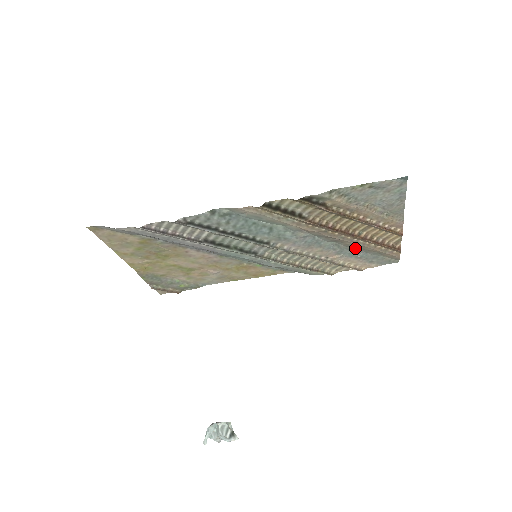
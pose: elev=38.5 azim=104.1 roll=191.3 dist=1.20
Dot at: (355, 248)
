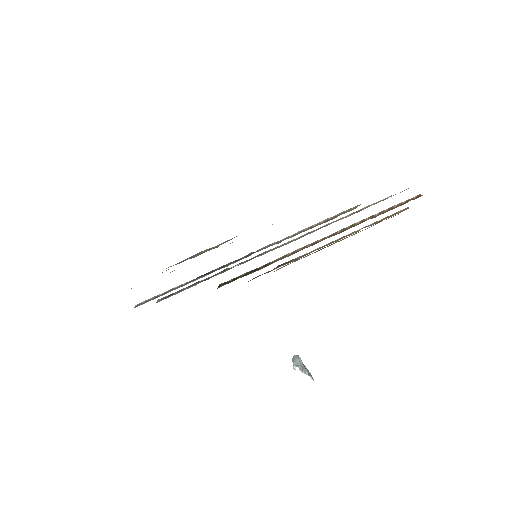
Dot at: occluded
